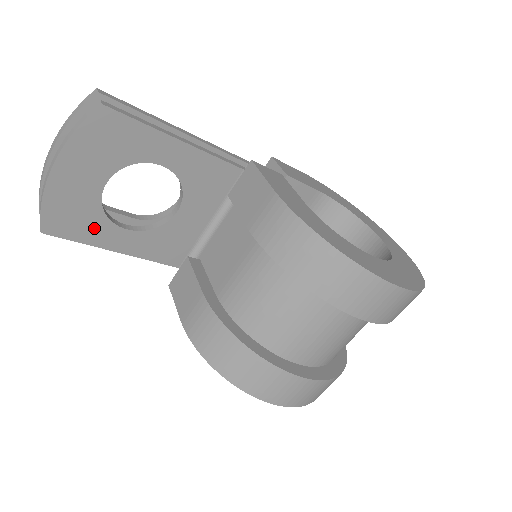
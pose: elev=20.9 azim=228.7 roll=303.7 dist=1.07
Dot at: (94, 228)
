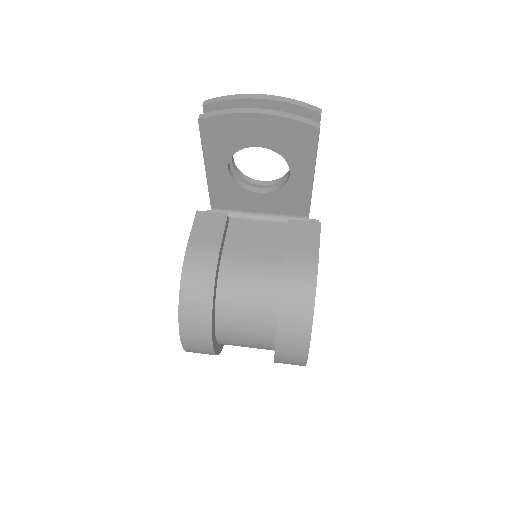
Dot at: (219, 150)
